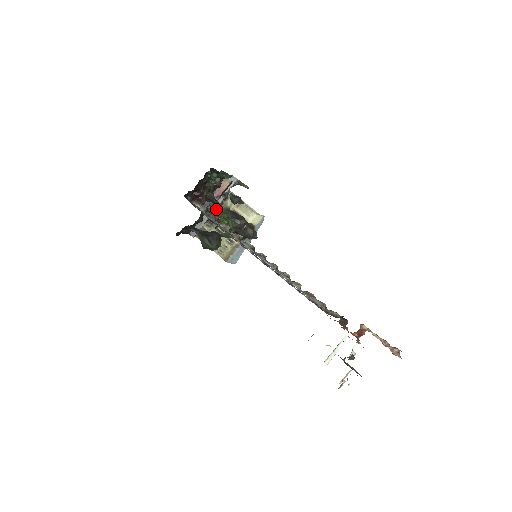
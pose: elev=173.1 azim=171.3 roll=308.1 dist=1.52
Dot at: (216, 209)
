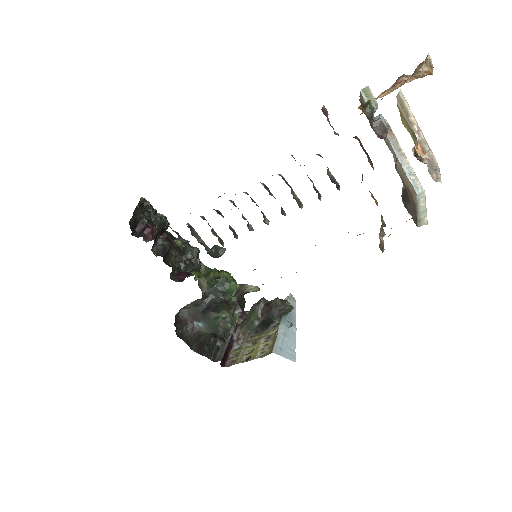
Dot at: occluded
